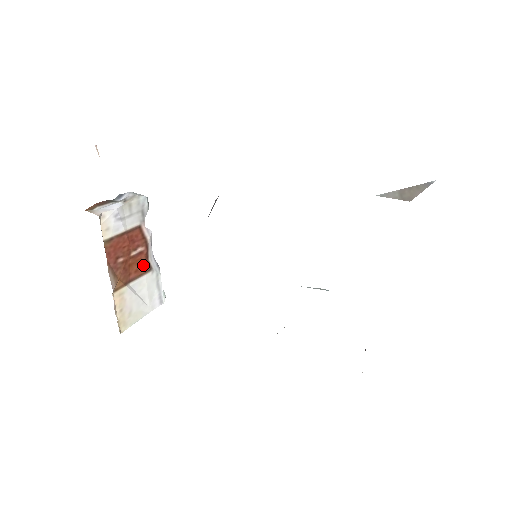
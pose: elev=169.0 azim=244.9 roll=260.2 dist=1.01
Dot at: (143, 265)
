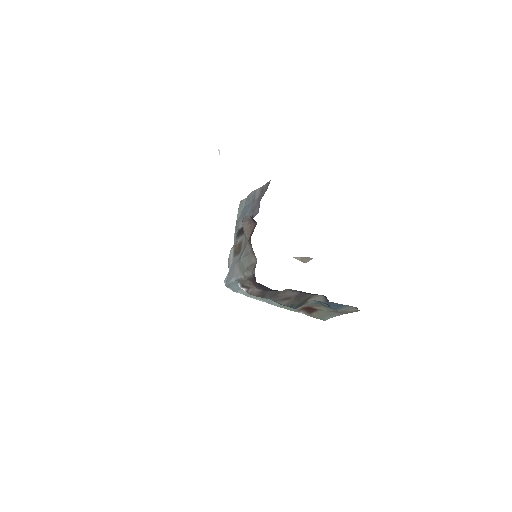
Dot at: occluded
